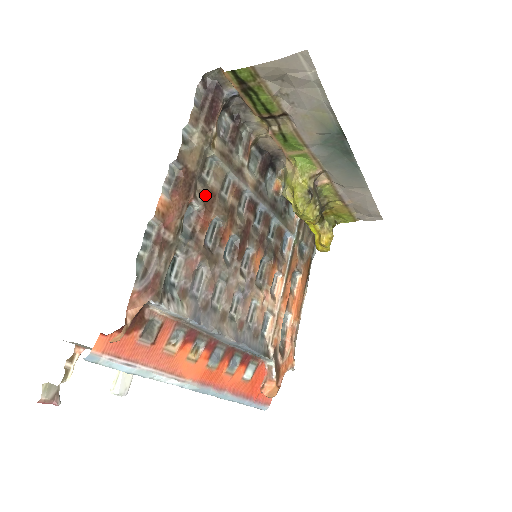
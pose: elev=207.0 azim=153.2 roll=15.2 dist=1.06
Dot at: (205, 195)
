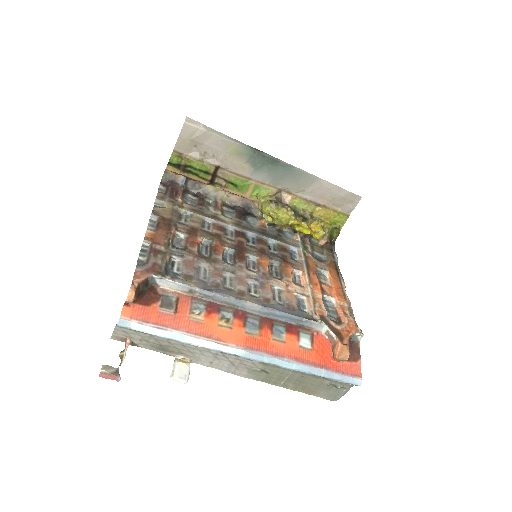
Dot at: (187, 230)
